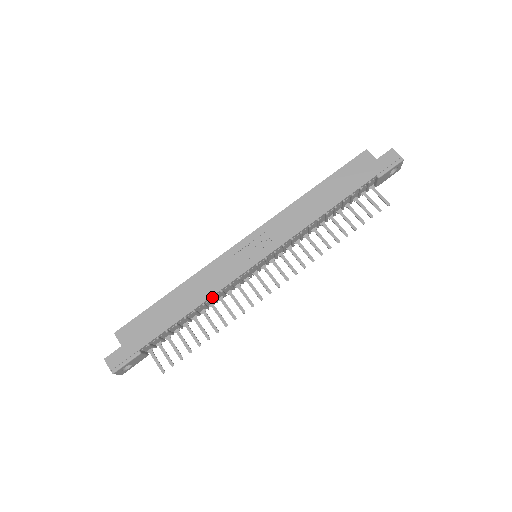
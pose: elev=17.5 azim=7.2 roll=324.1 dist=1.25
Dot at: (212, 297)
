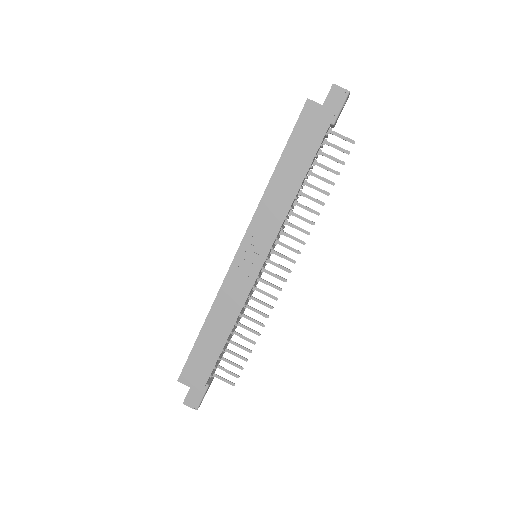
Dot at: (240, 315)
